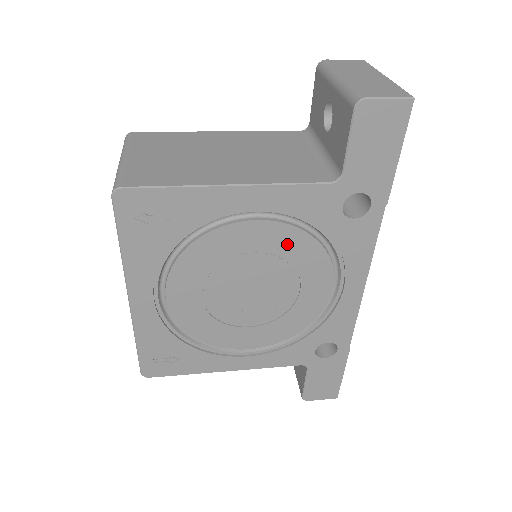
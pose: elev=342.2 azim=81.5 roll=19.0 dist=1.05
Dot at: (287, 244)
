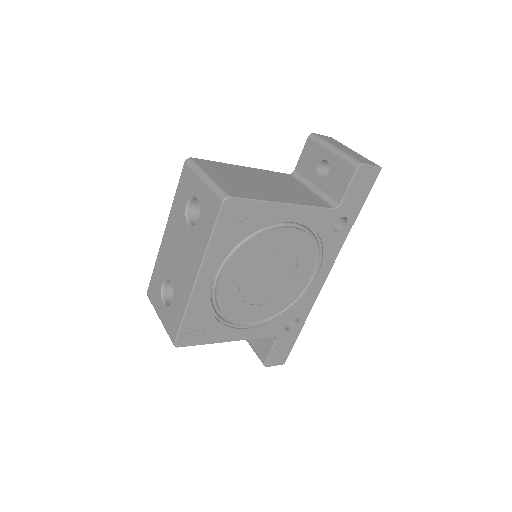
Dot at: (300, 245)
